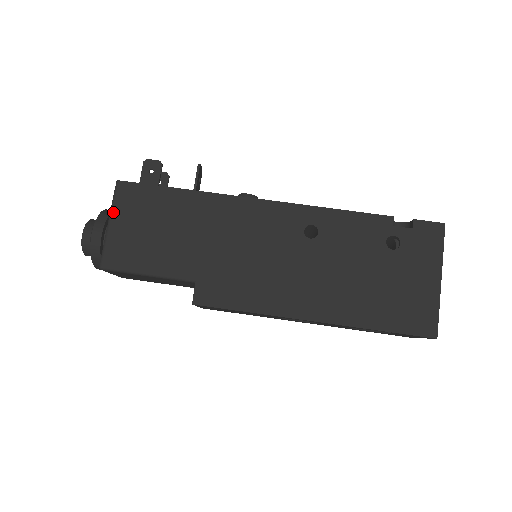
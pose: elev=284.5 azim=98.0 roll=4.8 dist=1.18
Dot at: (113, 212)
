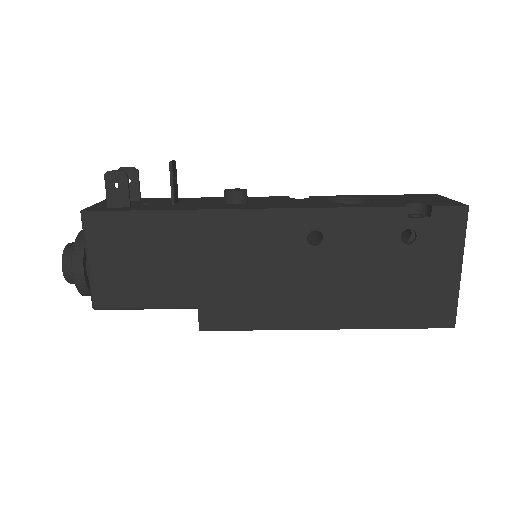
Dot at: (88, 249)
